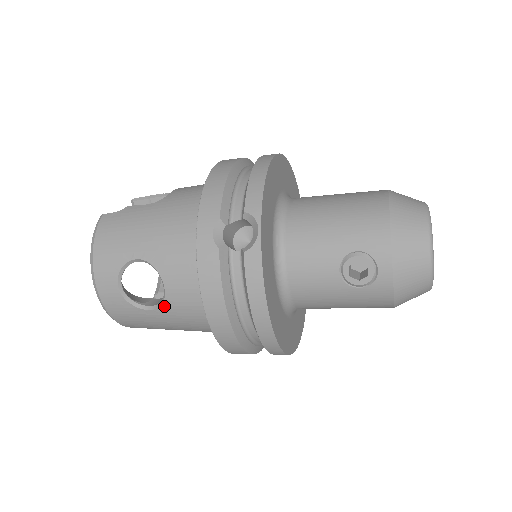
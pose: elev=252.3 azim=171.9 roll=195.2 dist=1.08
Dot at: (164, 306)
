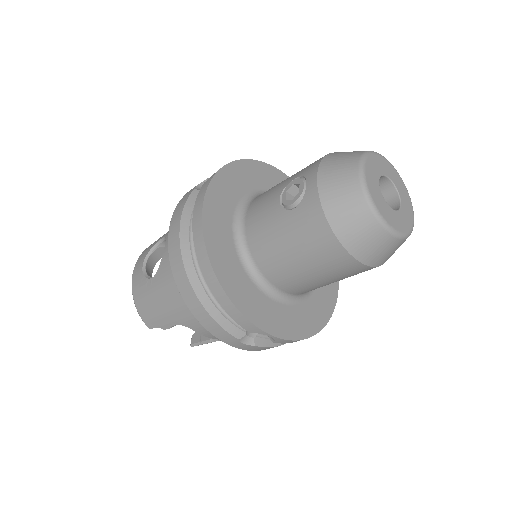
Dot at: (160, 268)
